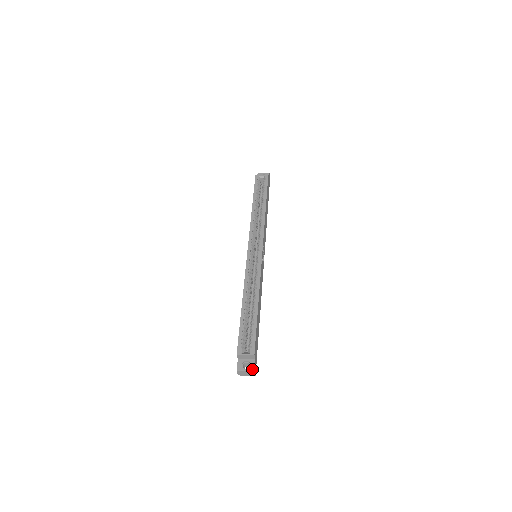
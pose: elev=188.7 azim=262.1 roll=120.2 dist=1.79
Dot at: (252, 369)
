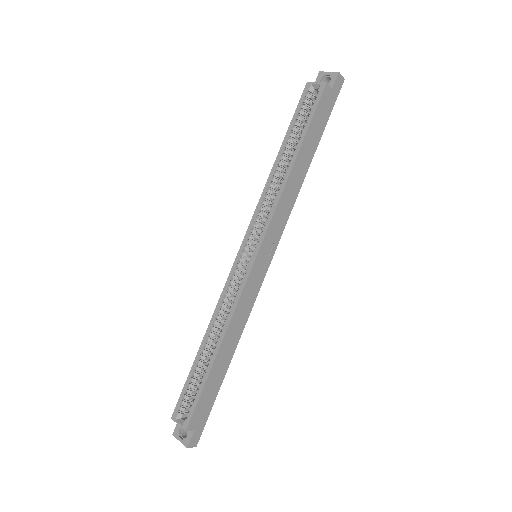
Dot at: (186, 443)
